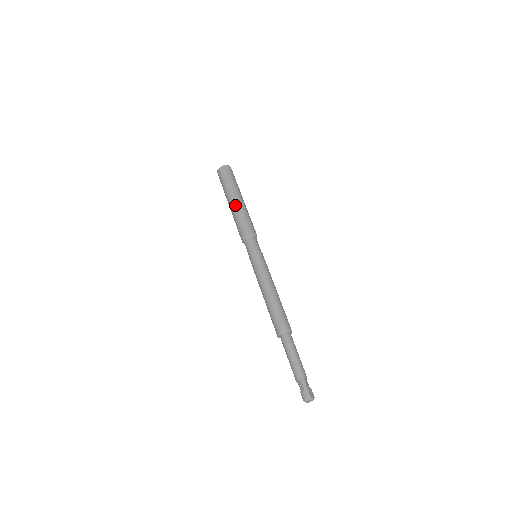
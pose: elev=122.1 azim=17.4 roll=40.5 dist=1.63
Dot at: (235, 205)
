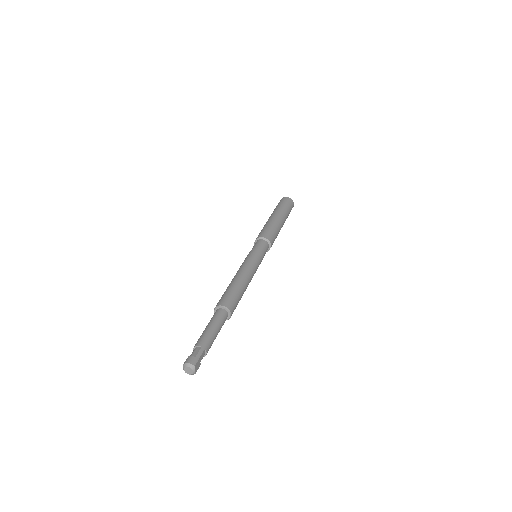
Dot at: (276, 219)
